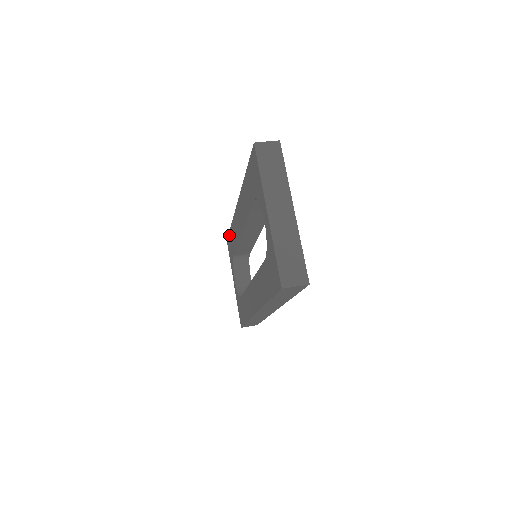
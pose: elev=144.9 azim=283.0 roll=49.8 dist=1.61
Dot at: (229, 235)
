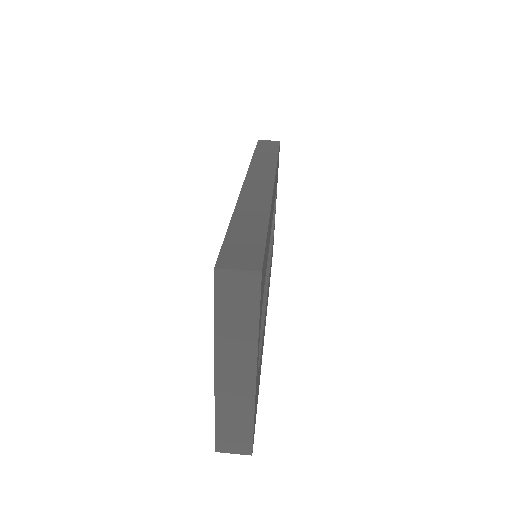
Dot at: occluded
